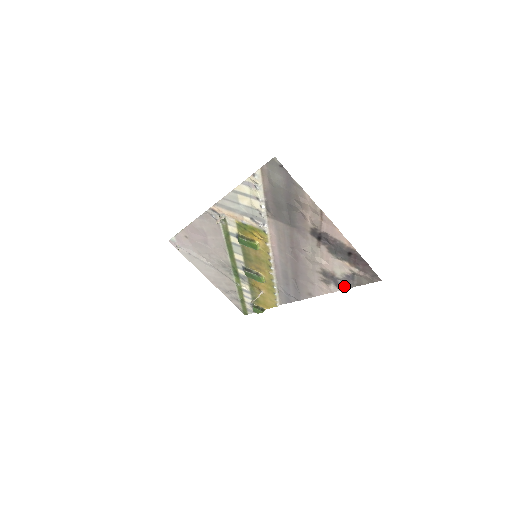
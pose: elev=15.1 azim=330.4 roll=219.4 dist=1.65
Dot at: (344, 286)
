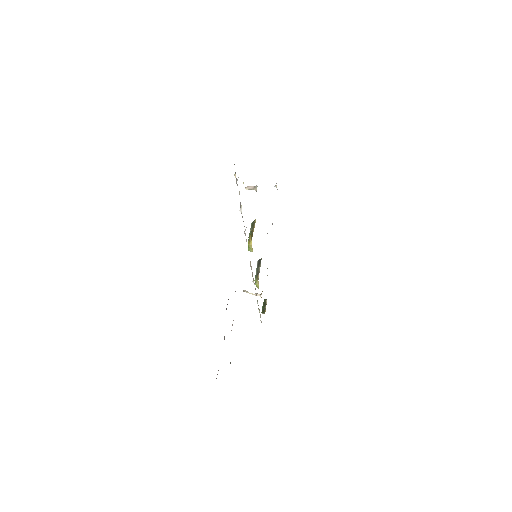
Dot at: occluded
